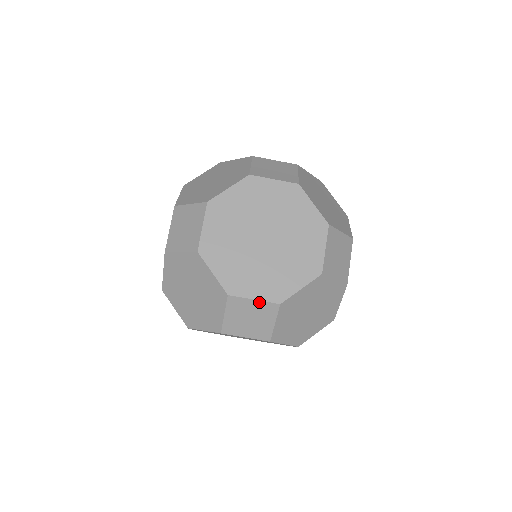
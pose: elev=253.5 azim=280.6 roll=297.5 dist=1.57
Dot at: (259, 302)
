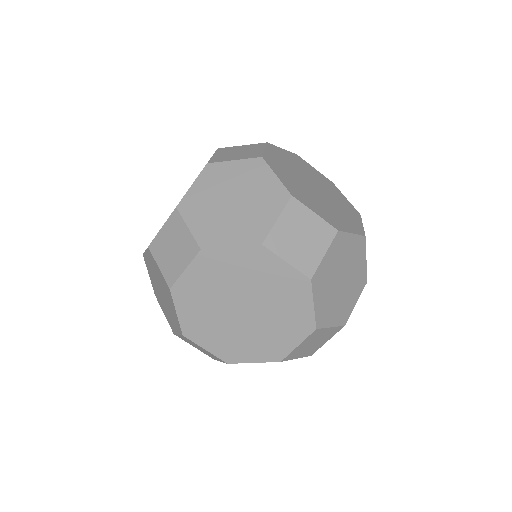
Dot at: (209, 352)
